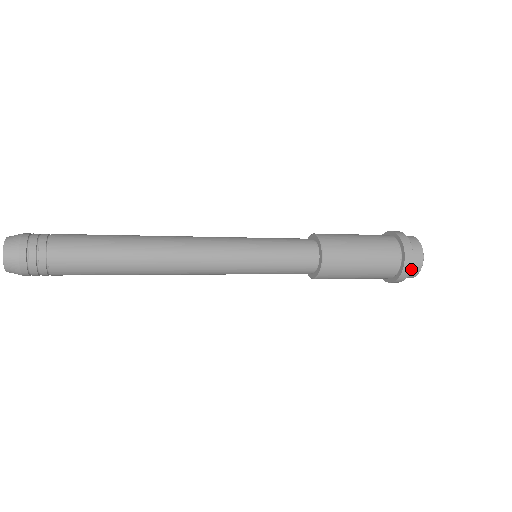
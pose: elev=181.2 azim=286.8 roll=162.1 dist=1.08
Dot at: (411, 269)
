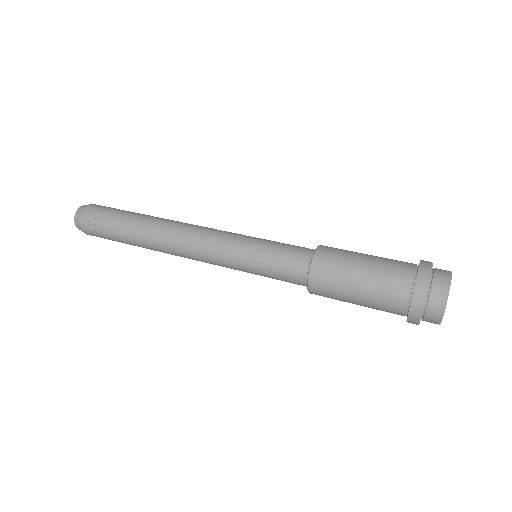
Dot at: (426, 315)
